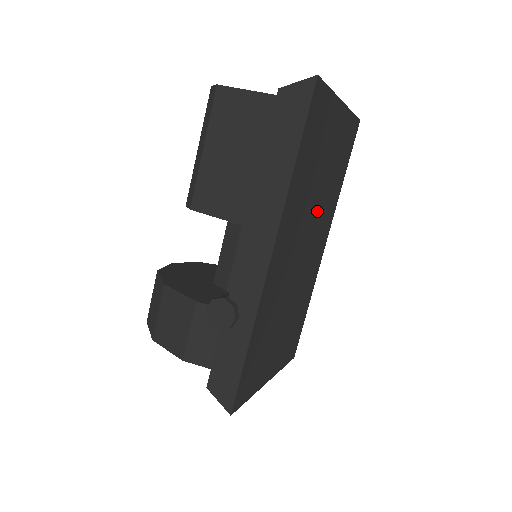
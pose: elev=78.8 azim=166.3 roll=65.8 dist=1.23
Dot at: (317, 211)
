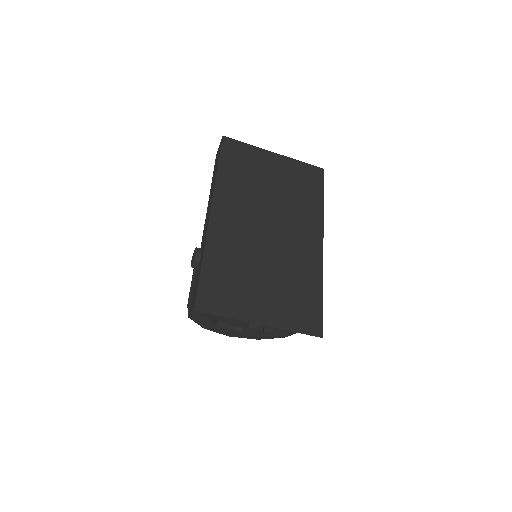
Dot at: (279, 209)
